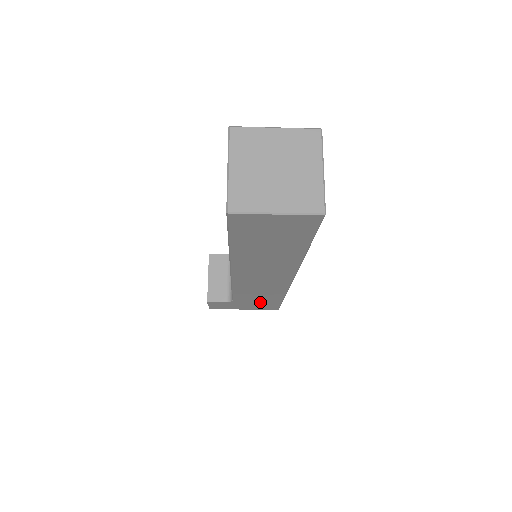
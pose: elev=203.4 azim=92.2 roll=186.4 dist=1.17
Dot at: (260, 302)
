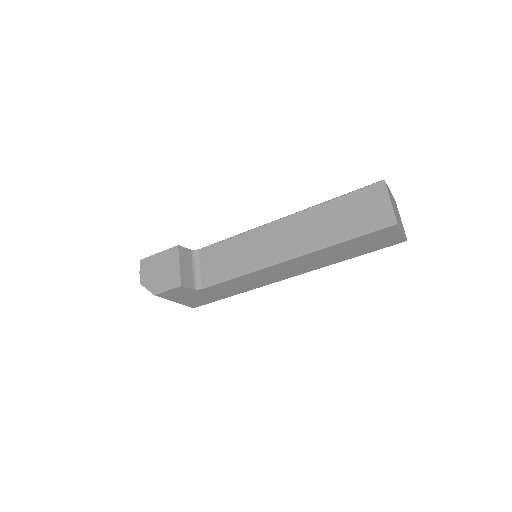
Dot at: (210, 296)
